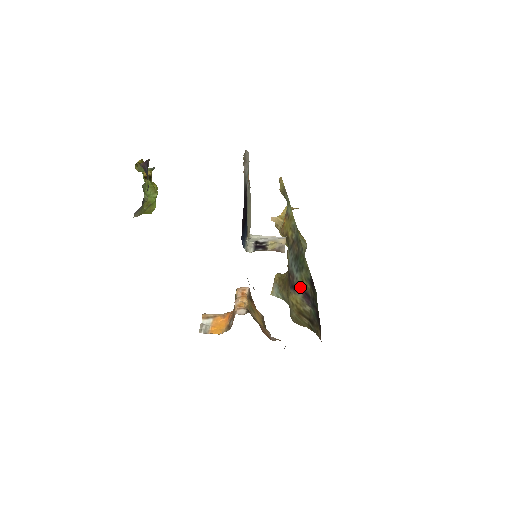
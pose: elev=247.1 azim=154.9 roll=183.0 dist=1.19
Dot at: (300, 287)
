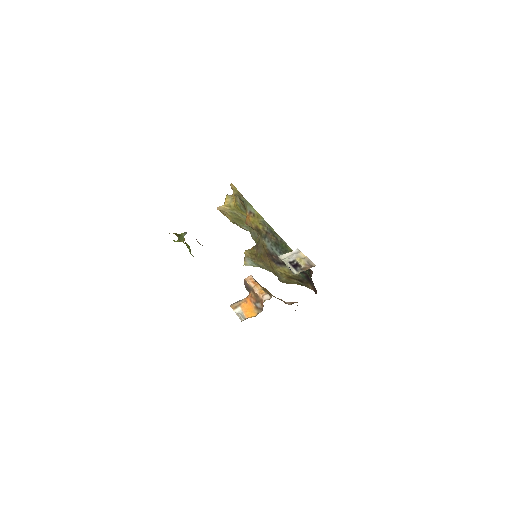
Dot at: occluded
